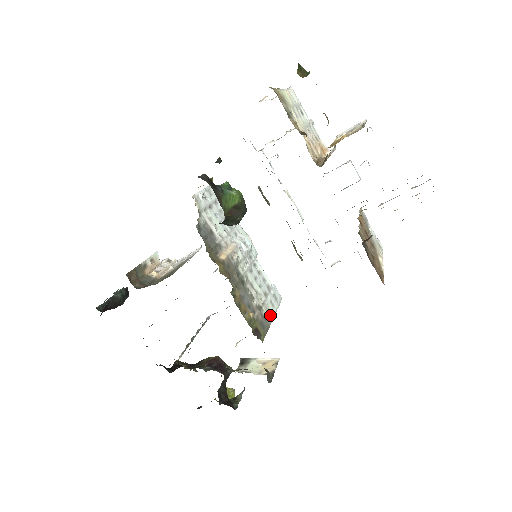
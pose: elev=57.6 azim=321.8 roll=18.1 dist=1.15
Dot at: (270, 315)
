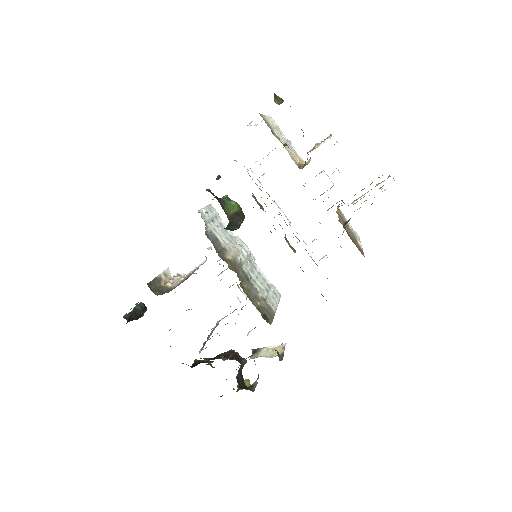
Dot at: (273, 306)
